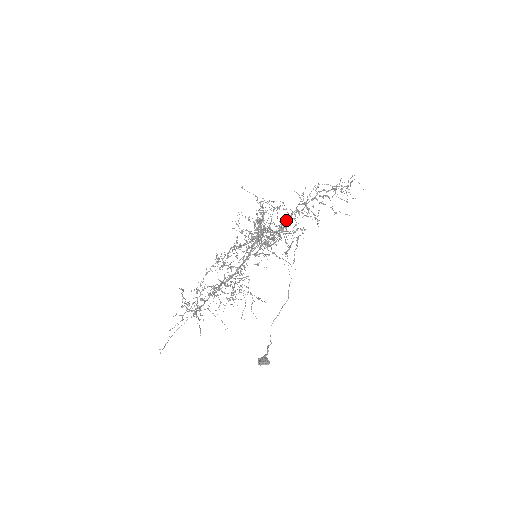
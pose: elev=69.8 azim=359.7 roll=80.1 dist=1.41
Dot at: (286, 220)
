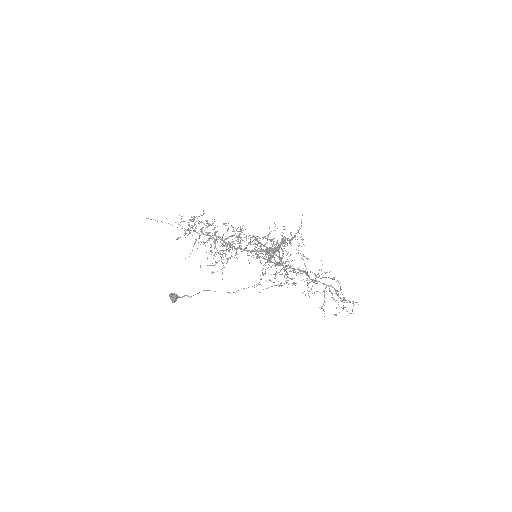
Dot at: (297, 269)
